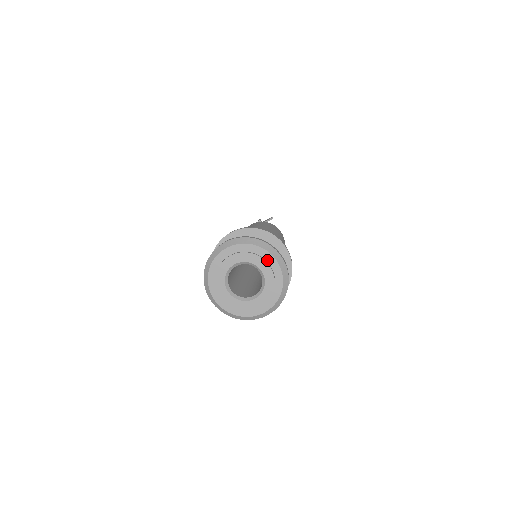
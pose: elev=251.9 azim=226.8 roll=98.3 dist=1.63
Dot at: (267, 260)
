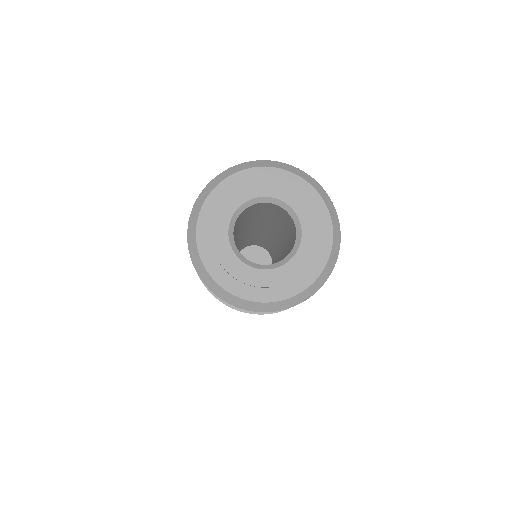
Dot at: (276, 180)
